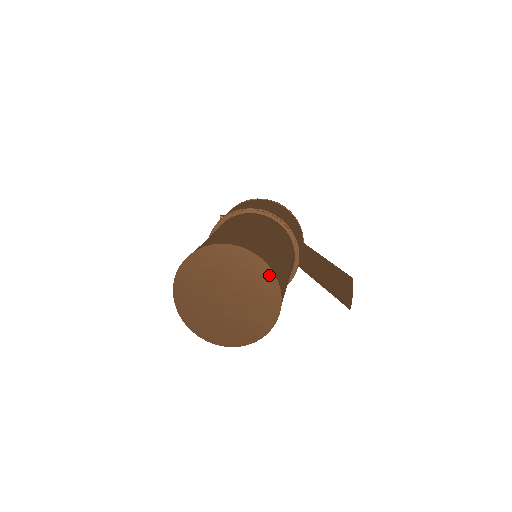
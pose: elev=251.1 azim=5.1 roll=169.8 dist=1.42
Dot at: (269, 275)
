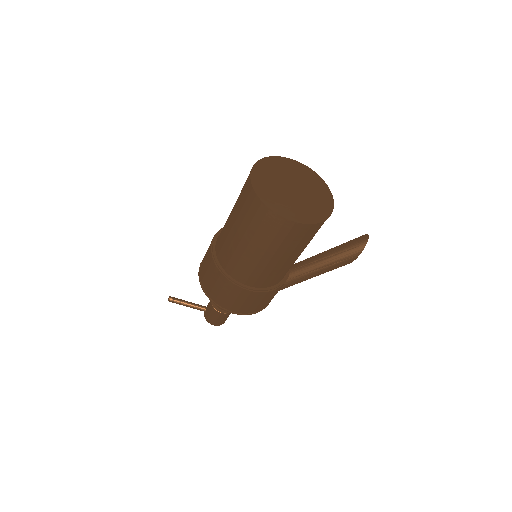
Dot at: (323, 183)
